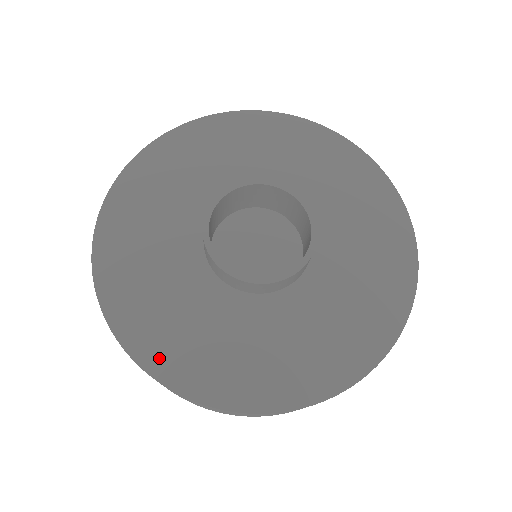
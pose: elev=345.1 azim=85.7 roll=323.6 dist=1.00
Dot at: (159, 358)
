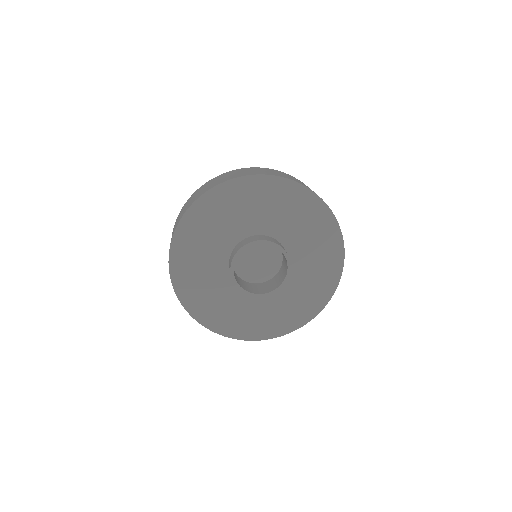
Dot at: (211, 321)
